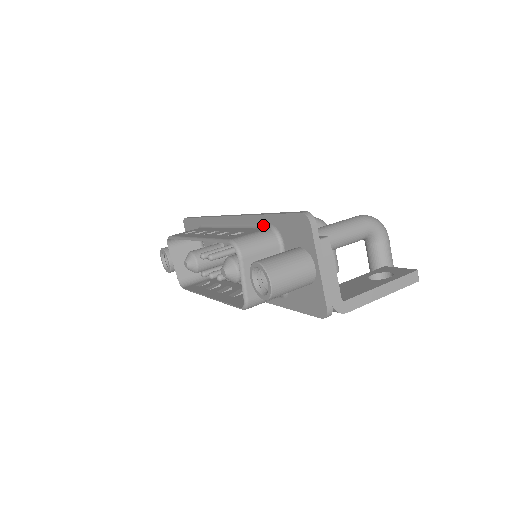
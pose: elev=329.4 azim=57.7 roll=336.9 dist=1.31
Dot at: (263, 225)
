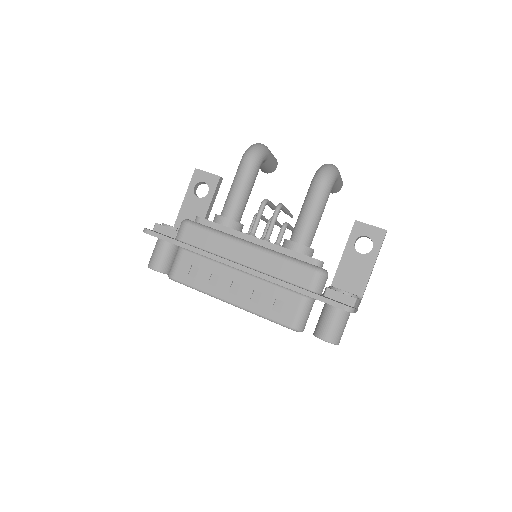
Dot at: (293, 291)
